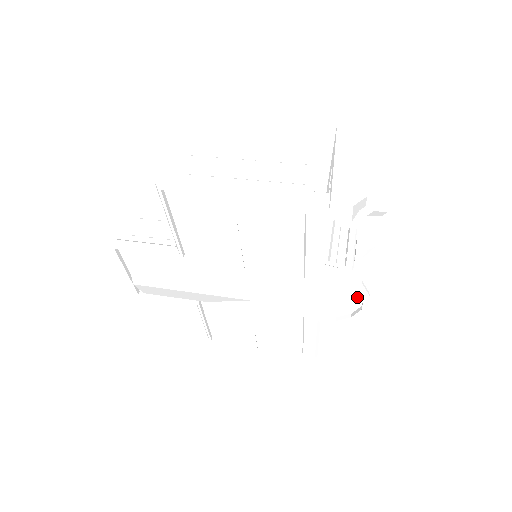
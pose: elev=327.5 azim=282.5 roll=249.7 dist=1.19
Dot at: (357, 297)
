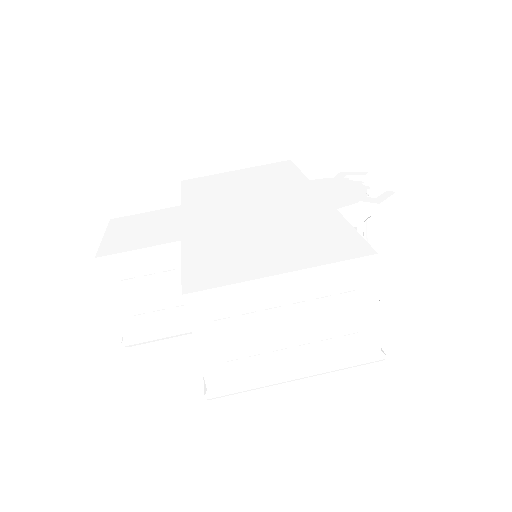
Dot at: occluded
